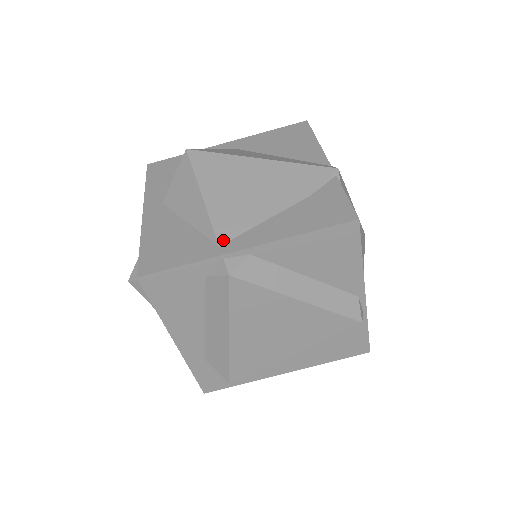
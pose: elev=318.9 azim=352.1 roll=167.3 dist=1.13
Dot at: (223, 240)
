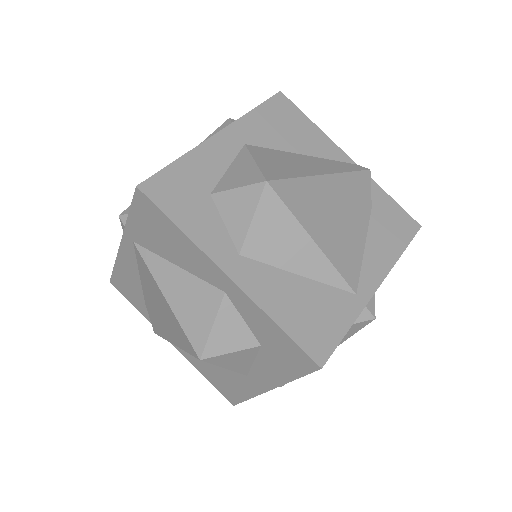
Dot at: (355, 286)
